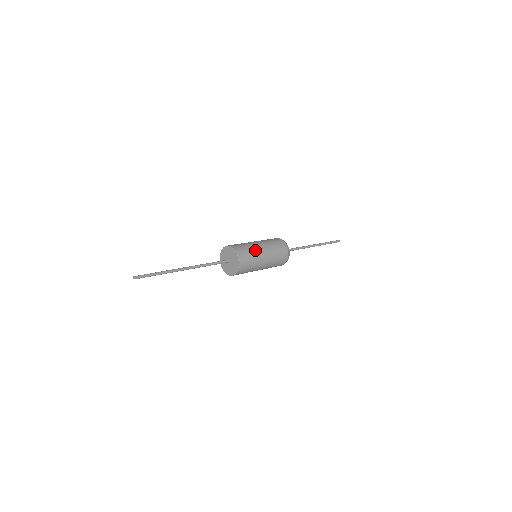
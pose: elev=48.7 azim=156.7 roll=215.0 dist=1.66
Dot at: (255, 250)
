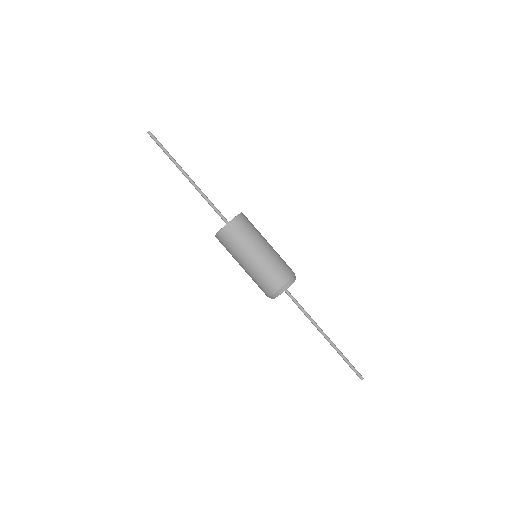
Dot at: (260, 234)
